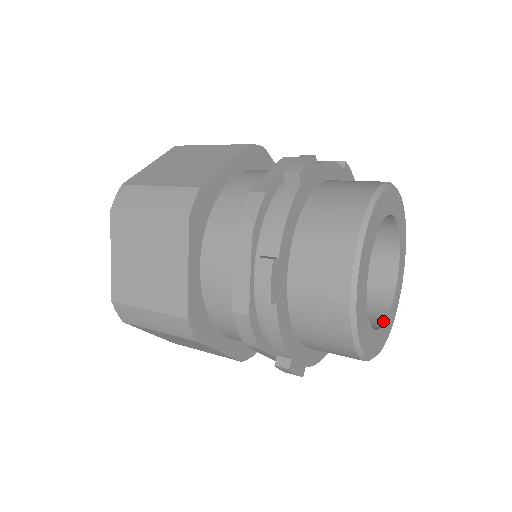
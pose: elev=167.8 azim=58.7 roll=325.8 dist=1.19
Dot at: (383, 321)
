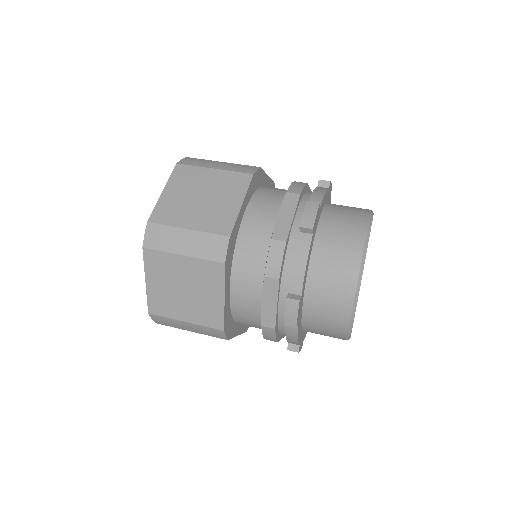
Dot at: occluded
